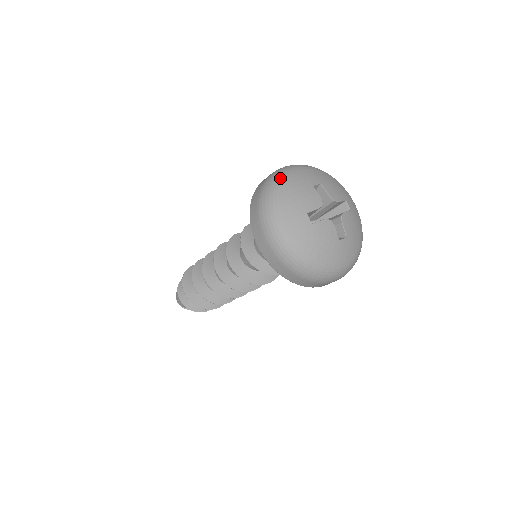
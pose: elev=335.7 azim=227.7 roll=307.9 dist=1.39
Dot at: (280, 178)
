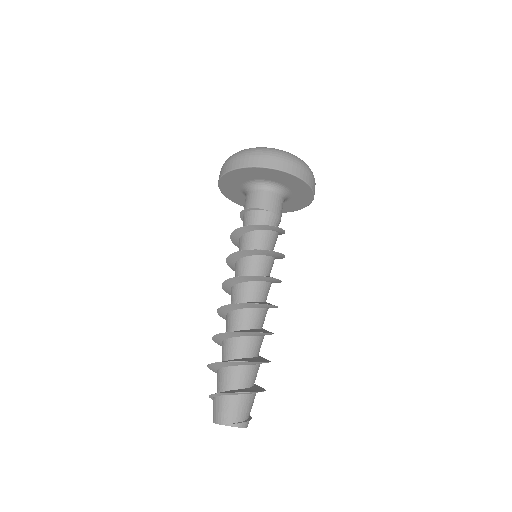
Dot at: occluded
